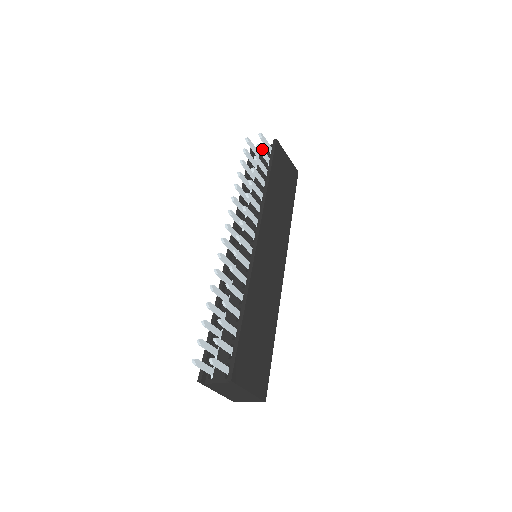
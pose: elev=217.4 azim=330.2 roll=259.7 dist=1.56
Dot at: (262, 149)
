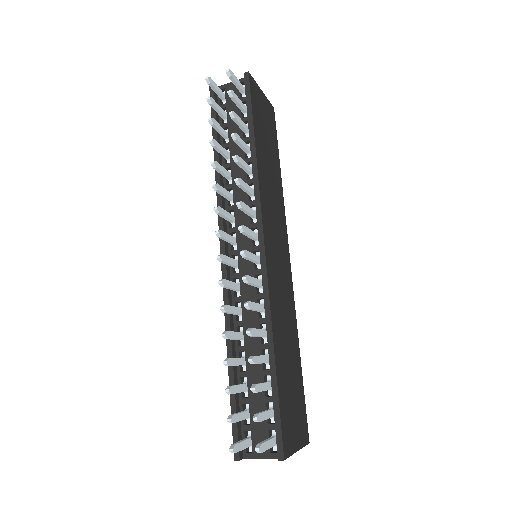
Dot at: (235, 95)
